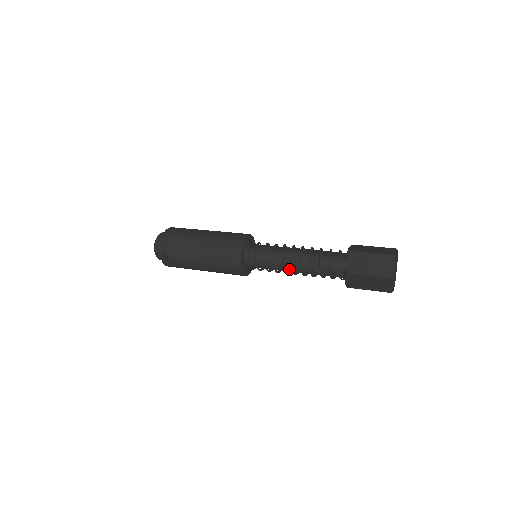
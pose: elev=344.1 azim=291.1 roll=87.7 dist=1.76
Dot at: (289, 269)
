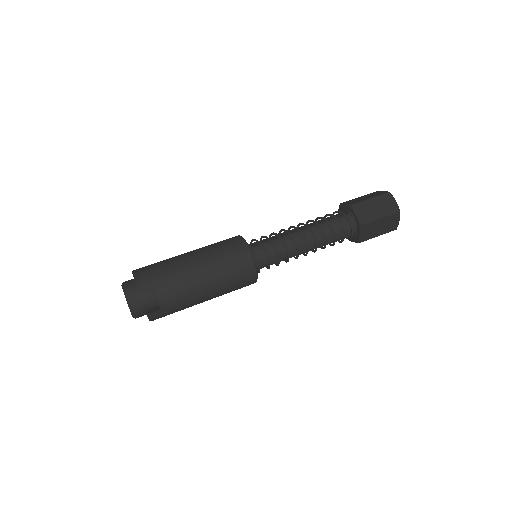
Dot at: (302, 250)
